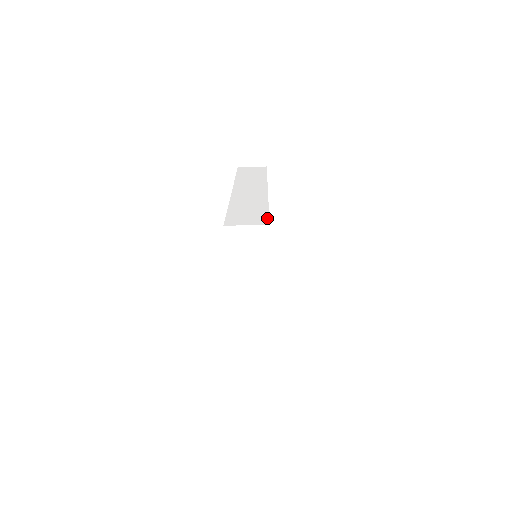
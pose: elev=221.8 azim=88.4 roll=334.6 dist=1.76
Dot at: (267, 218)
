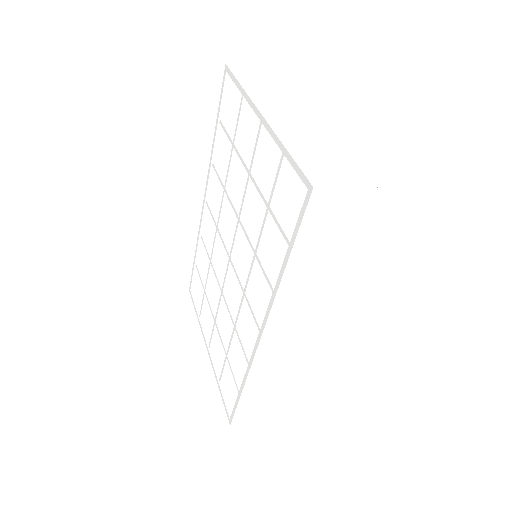
Dot at: (275, 407)
